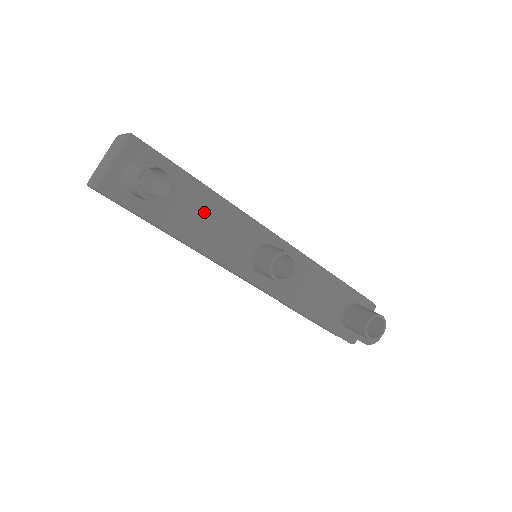
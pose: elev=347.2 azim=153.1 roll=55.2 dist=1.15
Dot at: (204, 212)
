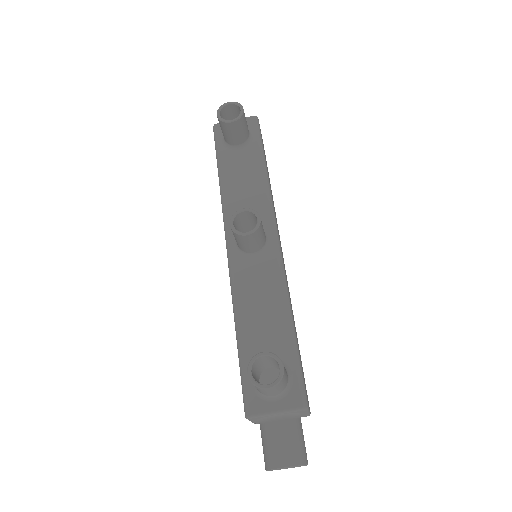
Dot at: (249, 179)
